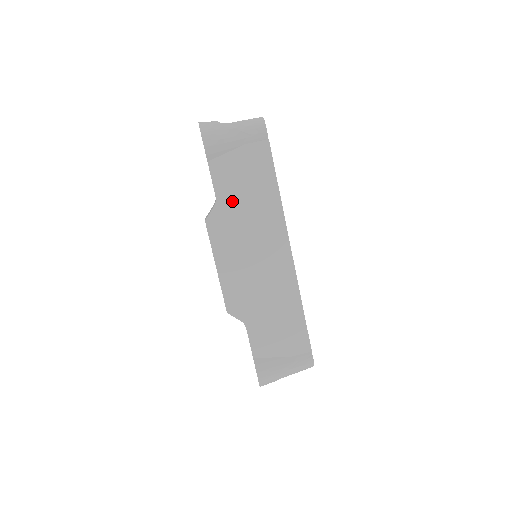
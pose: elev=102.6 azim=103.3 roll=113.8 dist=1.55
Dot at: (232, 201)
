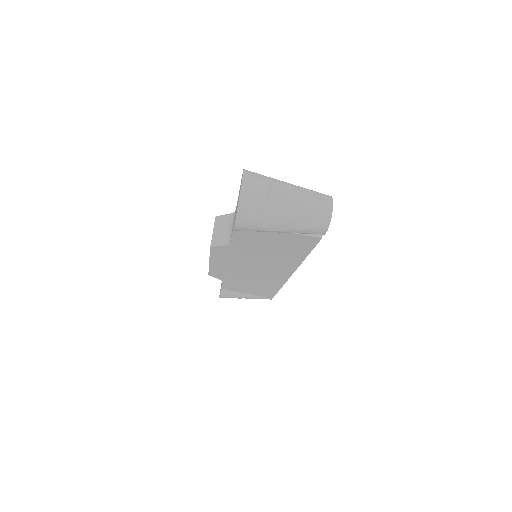
Dot at: (248, 248)
